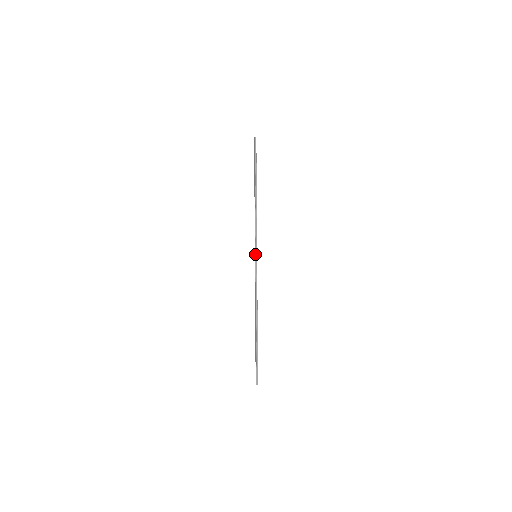
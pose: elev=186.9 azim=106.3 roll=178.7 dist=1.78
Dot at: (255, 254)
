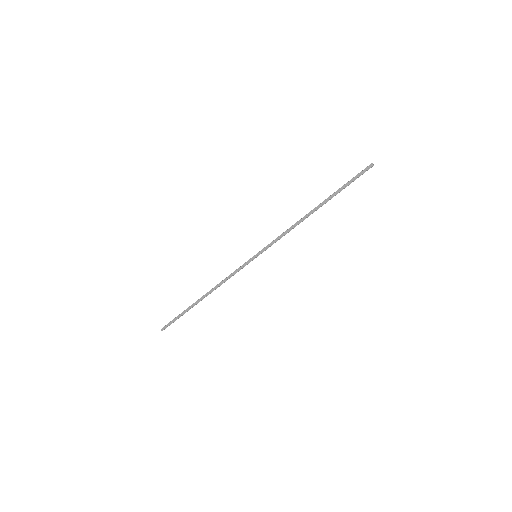
Dot at: (257, 255)
